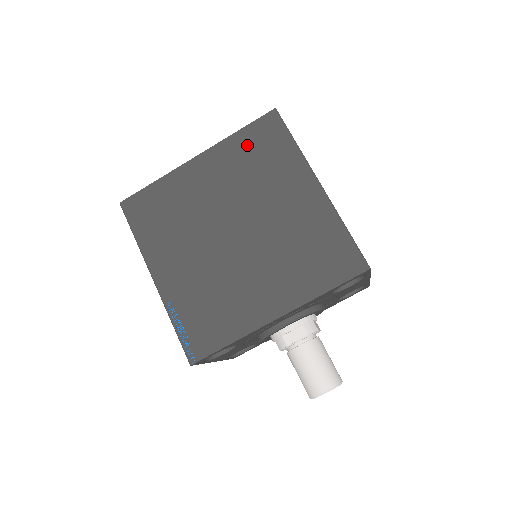
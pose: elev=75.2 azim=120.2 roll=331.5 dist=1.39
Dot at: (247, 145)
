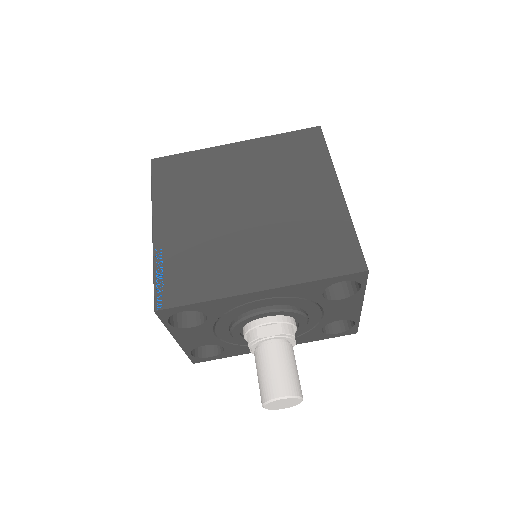
Dot at: (285, 145)
